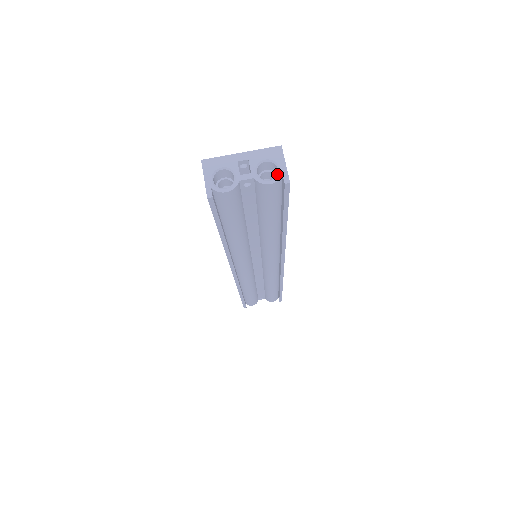
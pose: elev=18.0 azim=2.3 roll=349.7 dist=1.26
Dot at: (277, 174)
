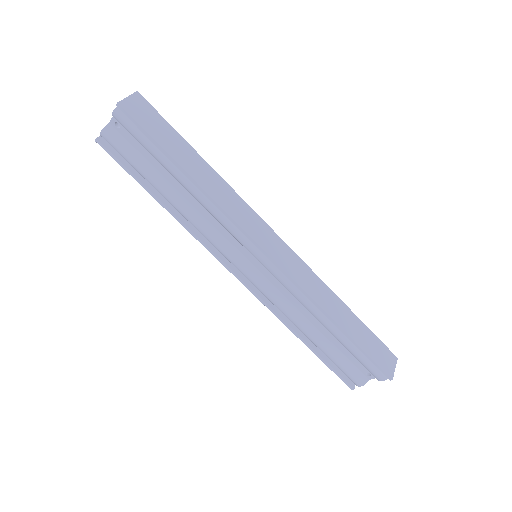
Dot at: occluded
